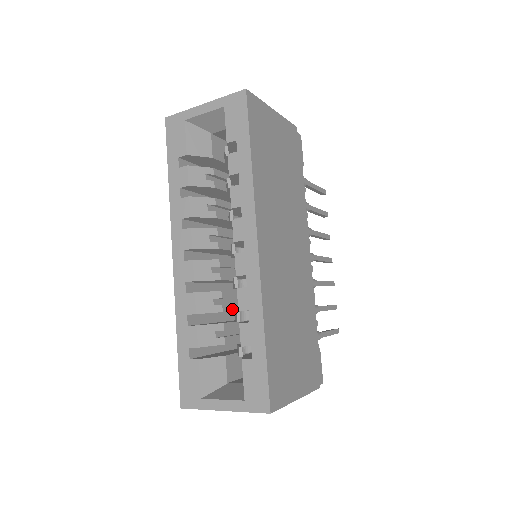
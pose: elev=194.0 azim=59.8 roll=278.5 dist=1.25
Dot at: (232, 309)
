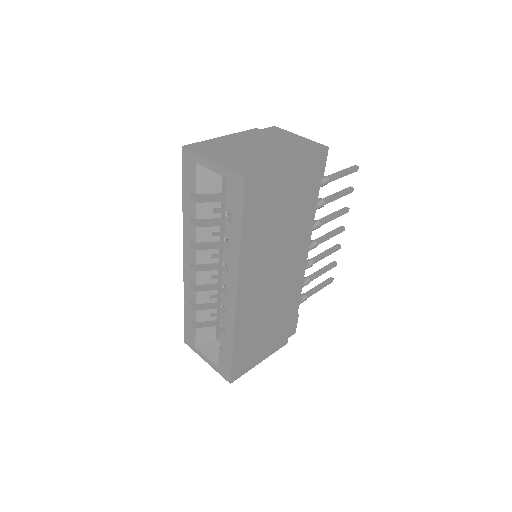
Dot at: occluded
